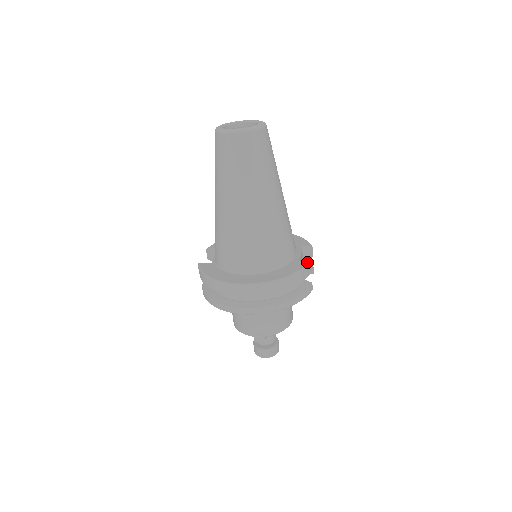
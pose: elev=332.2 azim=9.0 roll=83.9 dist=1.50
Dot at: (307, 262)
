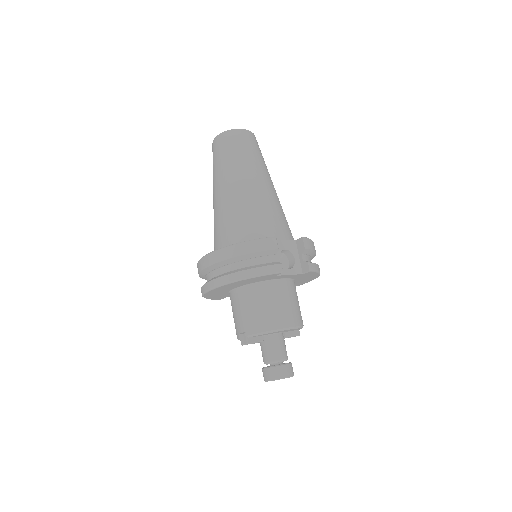
Dot at: (270, 237)
